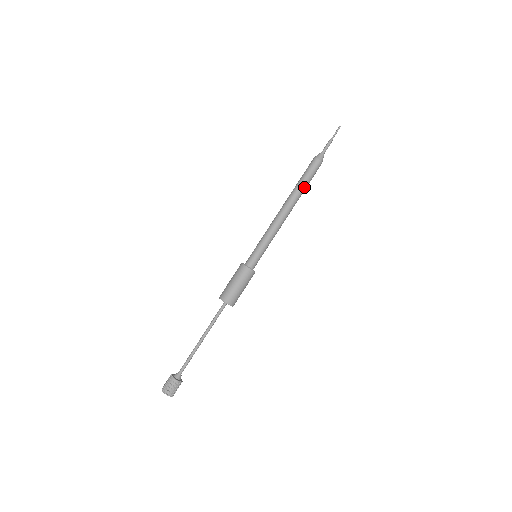
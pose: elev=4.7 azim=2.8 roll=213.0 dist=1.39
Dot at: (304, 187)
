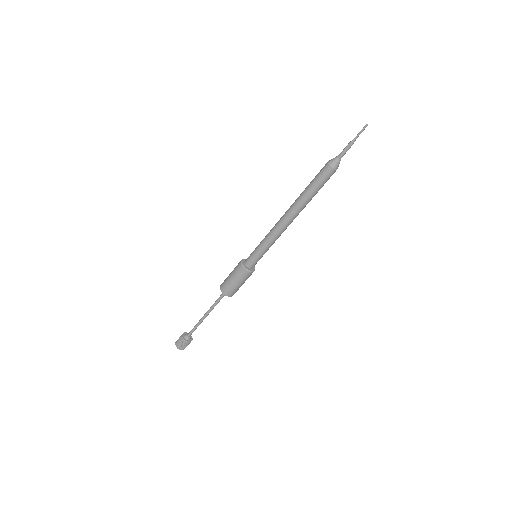
Dot at: (307, 193)
